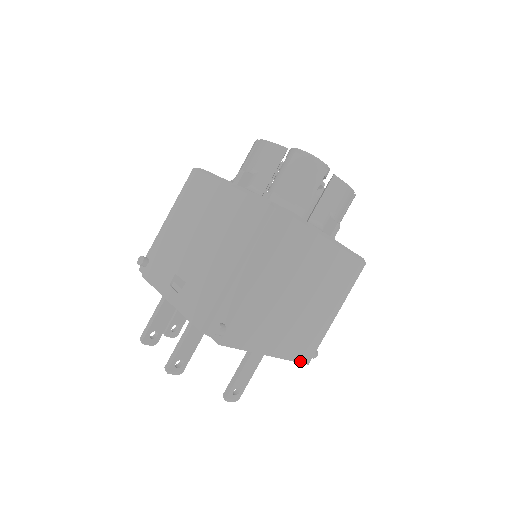
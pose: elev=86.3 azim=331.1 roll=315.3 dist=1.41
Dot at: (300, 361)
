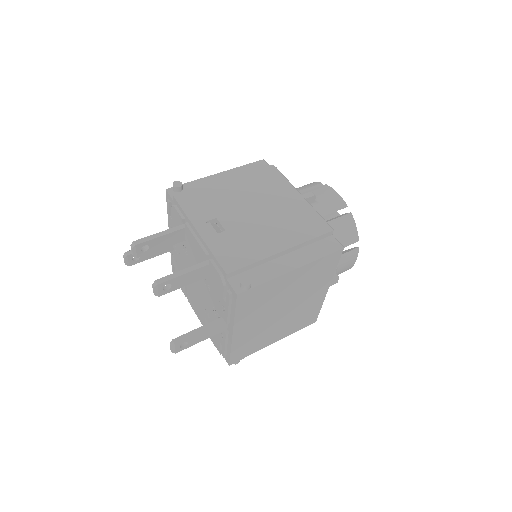
Dot at: (231, 358)
